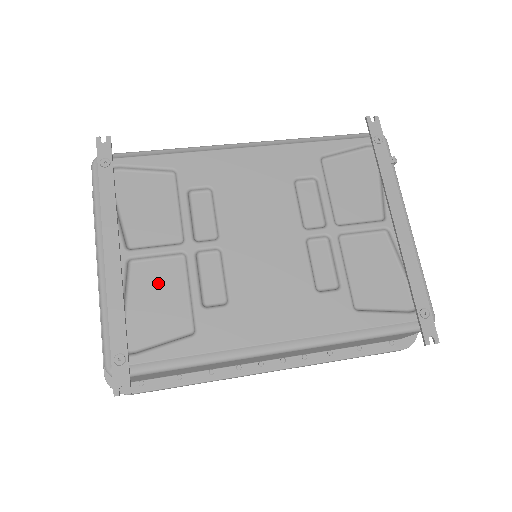
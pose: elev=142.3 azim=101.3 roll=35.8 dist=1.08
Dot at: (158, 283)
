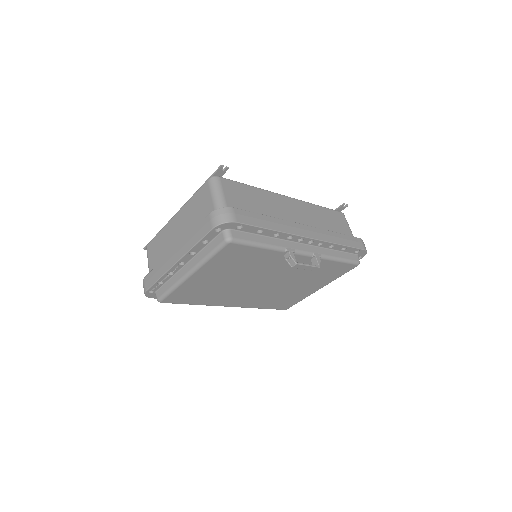
Dot at: occluded
